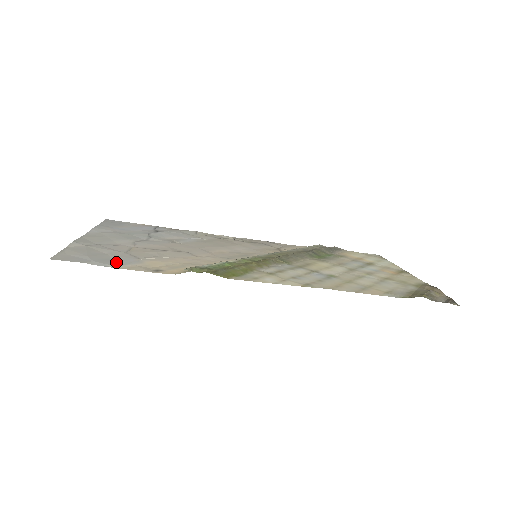
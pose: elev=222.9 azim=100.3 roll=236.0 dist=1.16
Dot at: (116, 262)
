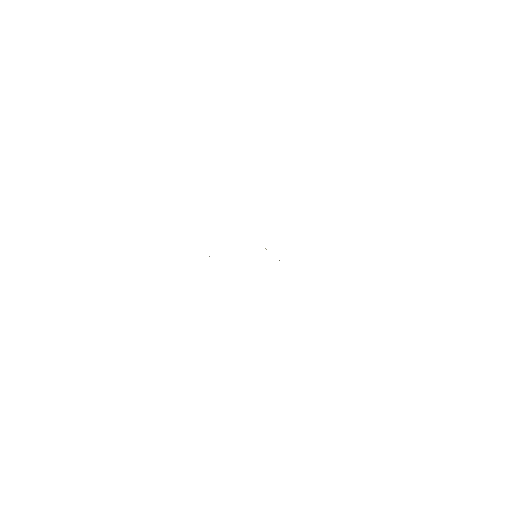
Dot at: occluded
